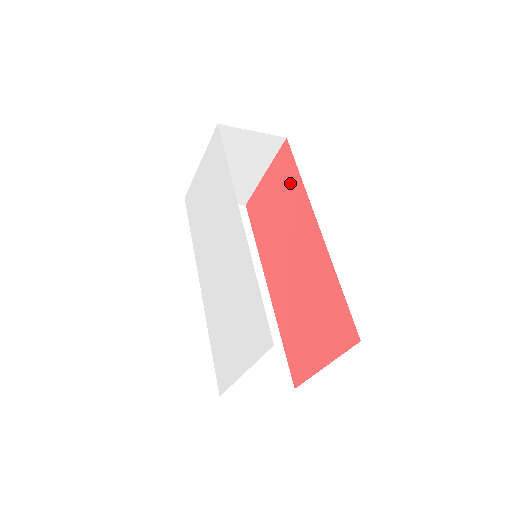
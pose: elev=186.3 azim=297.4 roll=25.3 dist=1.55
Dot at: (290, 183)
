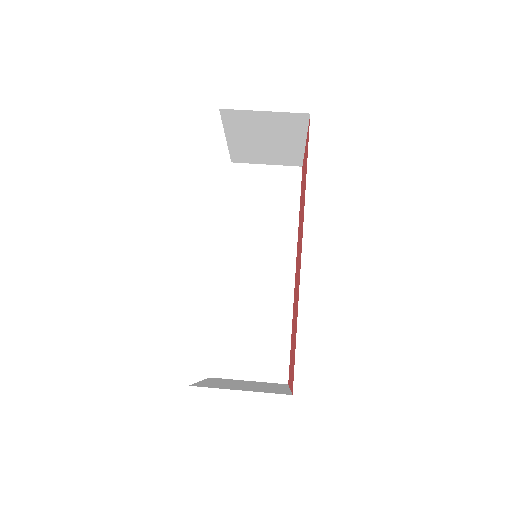
Dot at: (305, 174)
